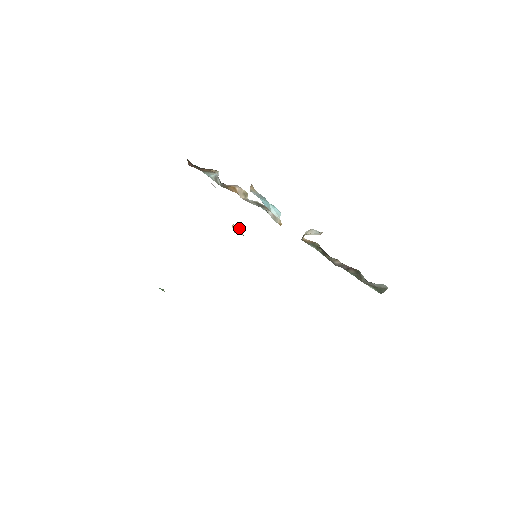
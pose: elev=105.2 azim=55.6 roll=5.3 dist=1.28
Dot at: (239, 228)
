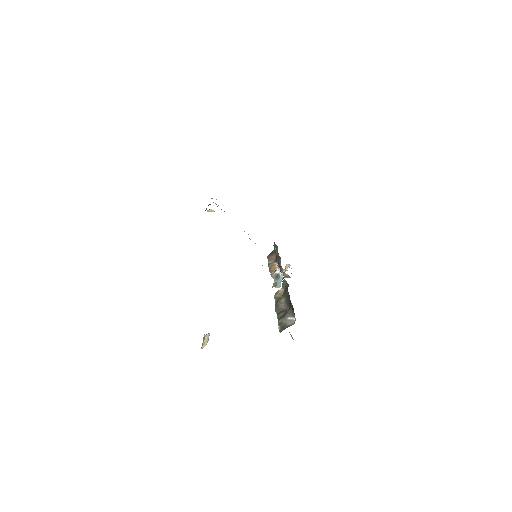
Dot at: (207, 341)
